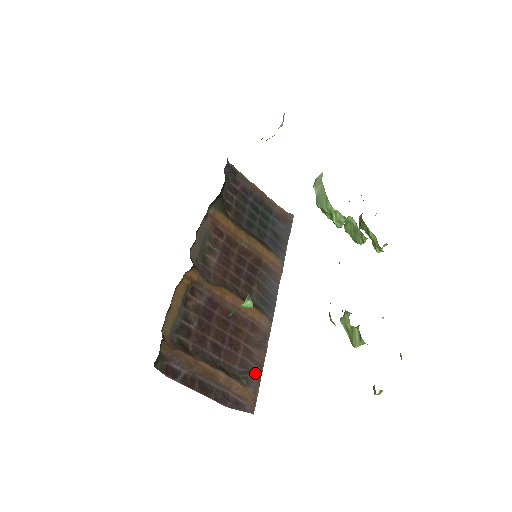
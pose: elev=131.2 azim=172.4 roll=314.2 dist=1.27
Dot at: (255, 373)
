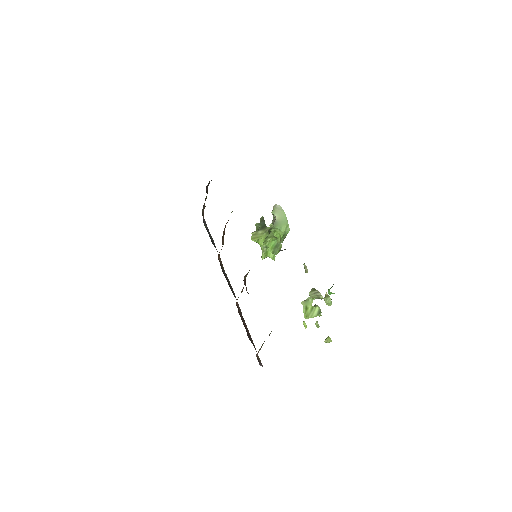
Dot at: (252, 340)
